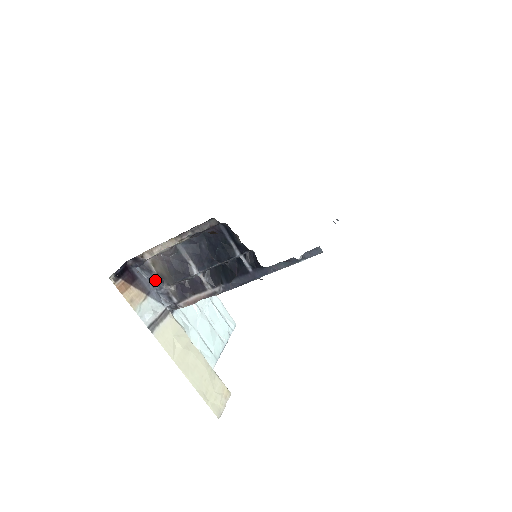
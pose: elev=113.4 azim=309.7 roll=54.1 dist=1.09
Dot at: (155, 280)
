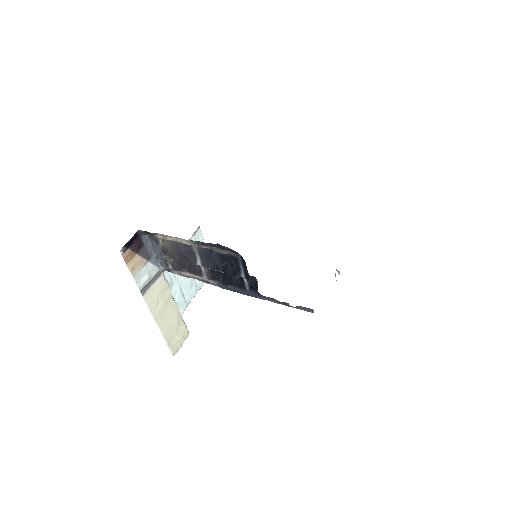
Dot at: (159, 249)
